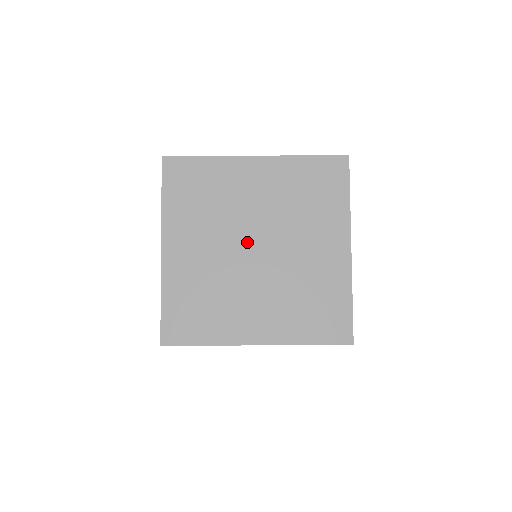
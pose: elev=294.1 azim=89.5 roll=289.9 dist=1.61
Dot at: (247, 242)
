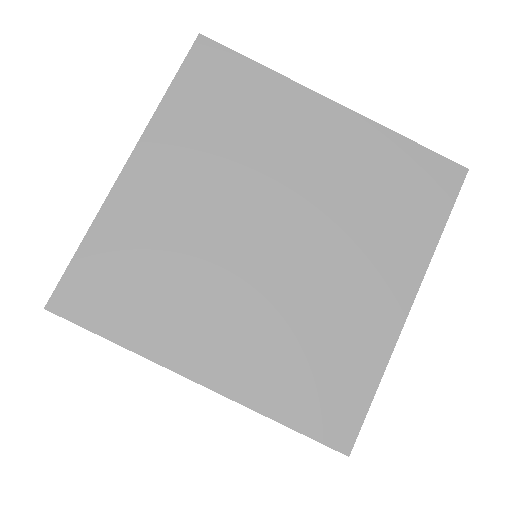
Dot at: occluded
